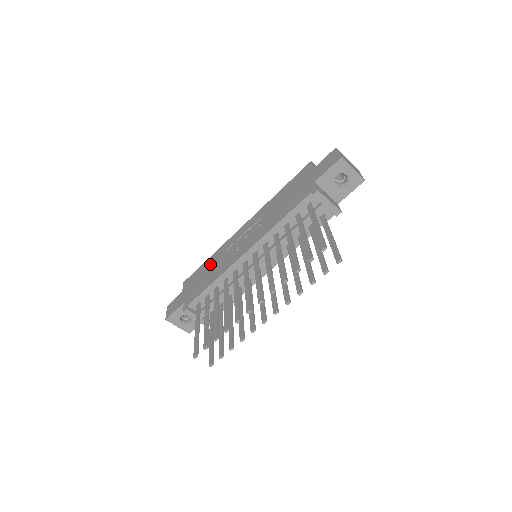
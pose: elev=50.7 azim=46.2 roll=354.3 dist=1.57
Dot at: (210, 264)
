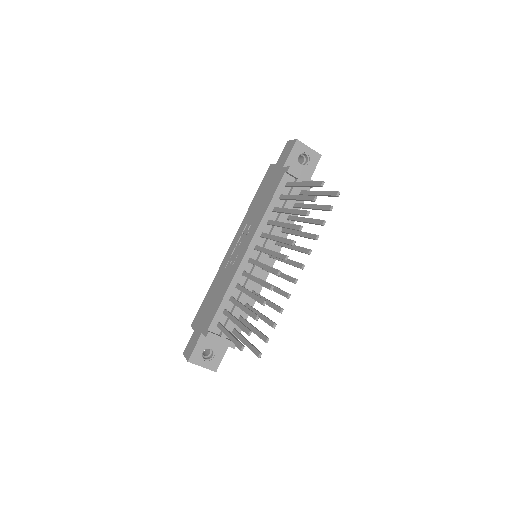
Dot at: (213, 289)
